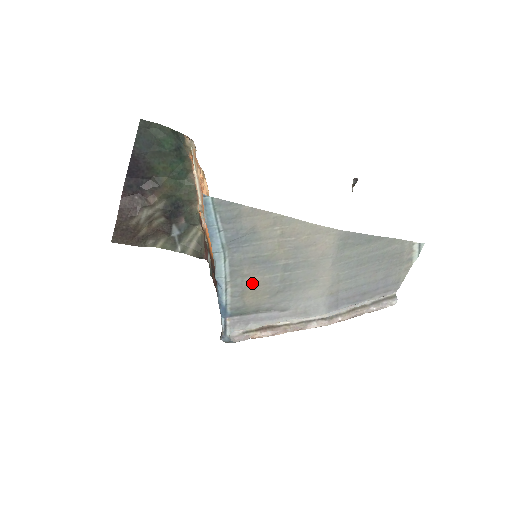
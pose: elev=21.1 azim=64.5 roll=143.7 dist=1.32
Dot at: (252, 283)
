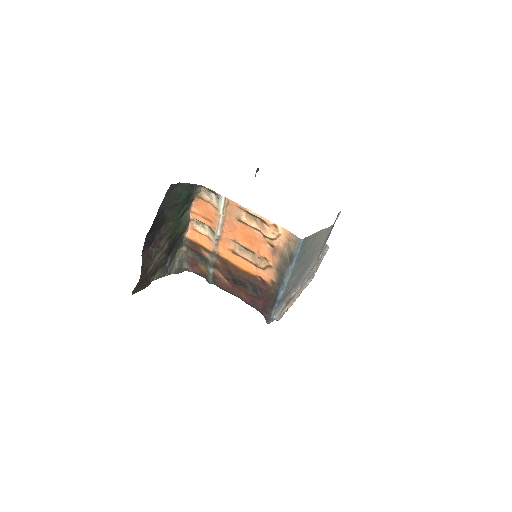
Dot at: (294, 278)
